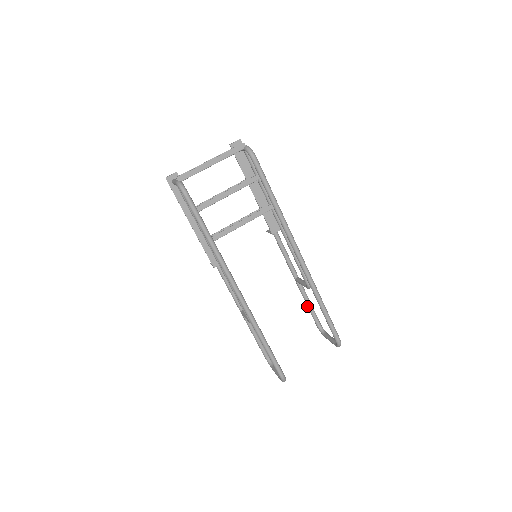
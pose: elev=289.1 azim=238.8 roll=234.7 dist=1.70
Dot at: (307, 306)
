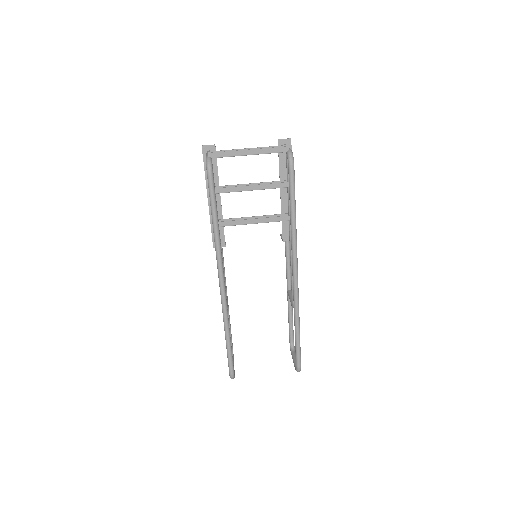
Dot at: (288, 319)
